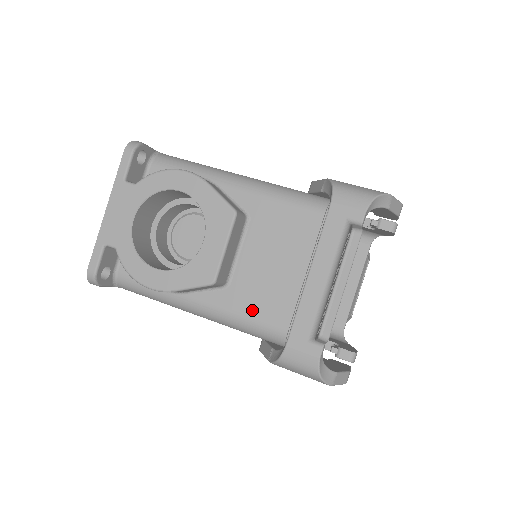
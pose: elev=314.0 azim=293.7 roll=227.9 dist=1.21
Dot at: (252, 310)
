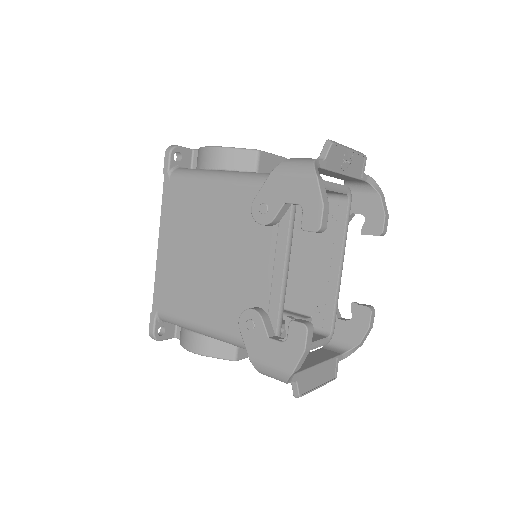
Dot at: occluded
